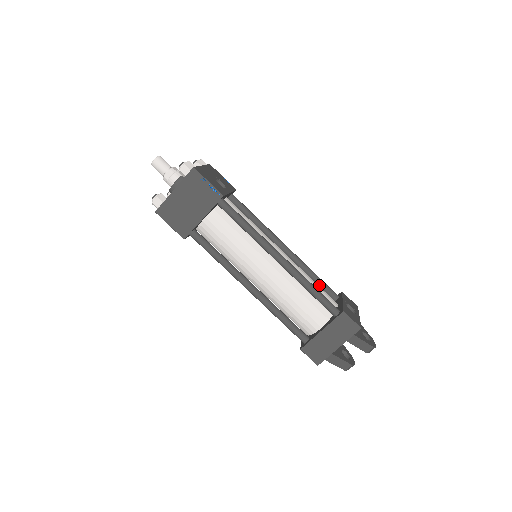
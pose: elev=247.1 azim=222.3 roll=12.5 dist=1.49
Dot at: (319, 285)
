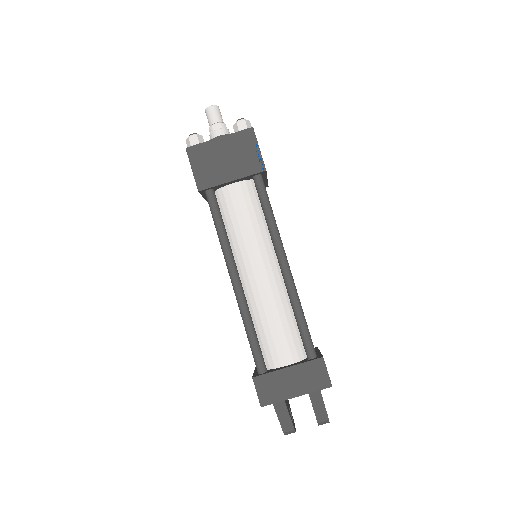
Dot at: occluded
